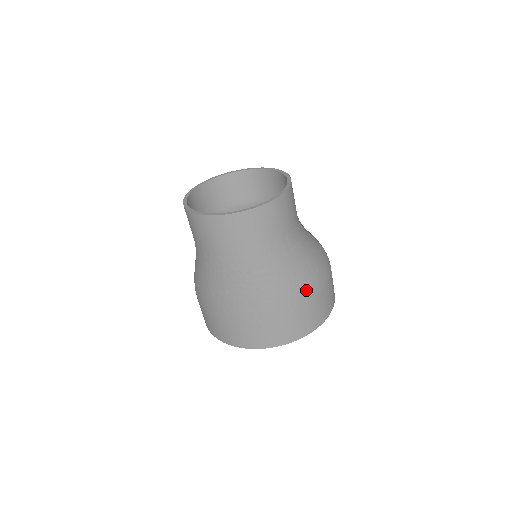
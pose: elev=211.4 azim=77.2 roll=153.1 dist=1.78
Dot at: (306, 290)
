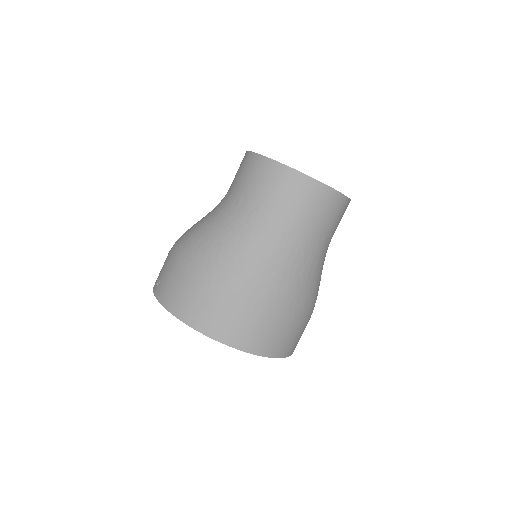
Dot at: (307, 307)
